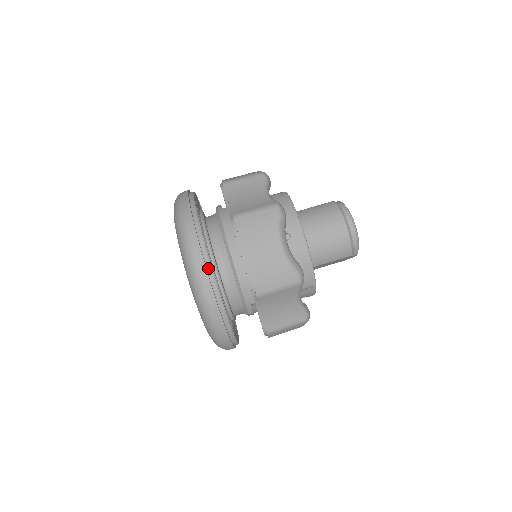
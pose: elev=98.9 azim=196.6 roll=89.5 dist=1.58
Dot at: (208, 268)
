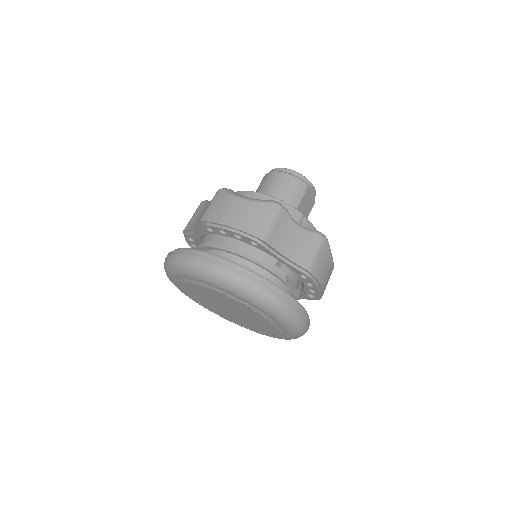
Dot at: (213, 257)
